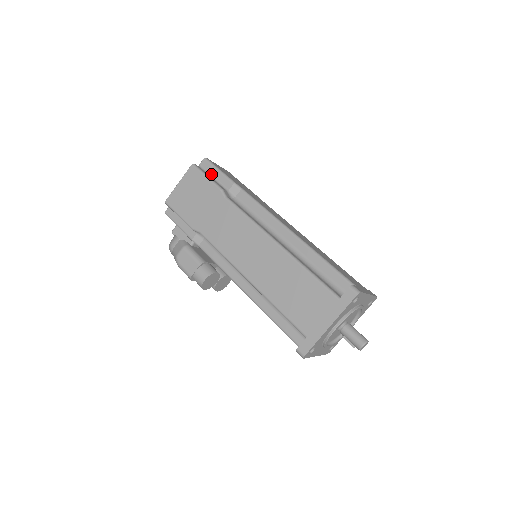
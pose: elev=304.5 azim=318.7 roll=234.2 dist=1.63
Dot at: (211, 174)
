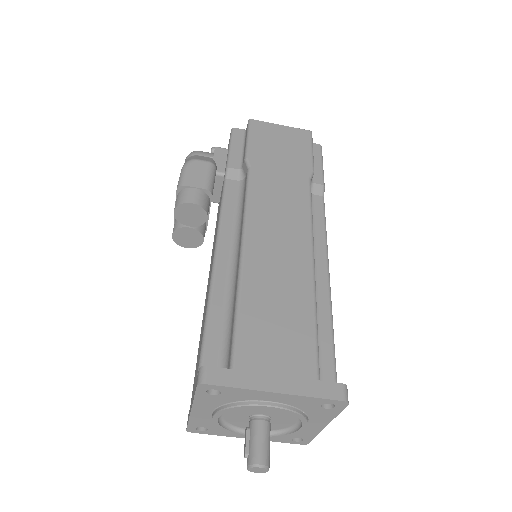
Dot at: occluded
